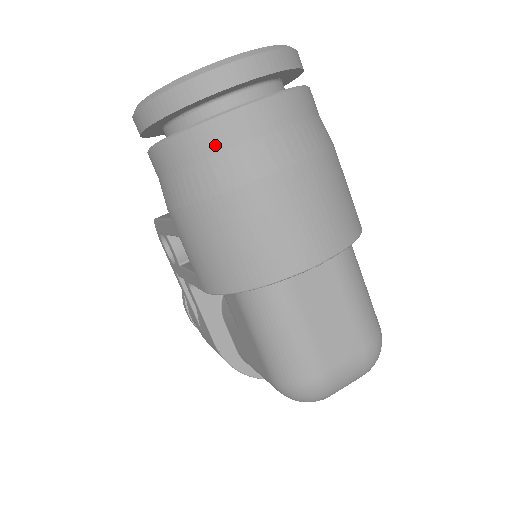
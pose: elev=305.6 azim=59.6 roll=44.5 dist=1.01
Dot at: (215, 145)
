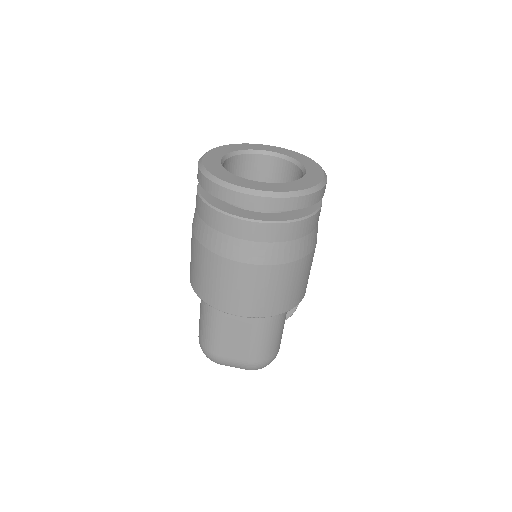
Dot at: (214, 224)
